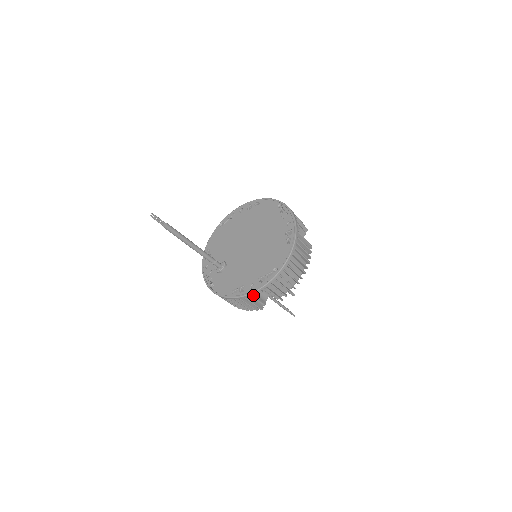
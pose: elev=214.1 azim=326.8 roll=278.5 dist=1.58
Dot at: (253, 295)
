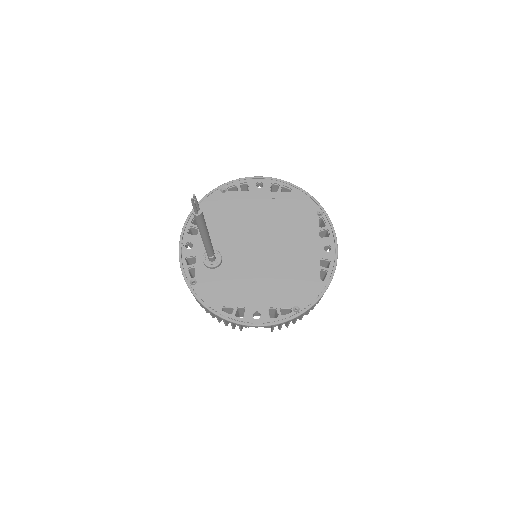
Dot at: occluded
